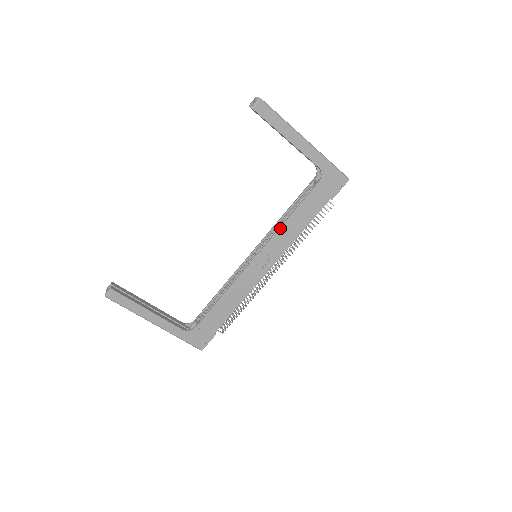
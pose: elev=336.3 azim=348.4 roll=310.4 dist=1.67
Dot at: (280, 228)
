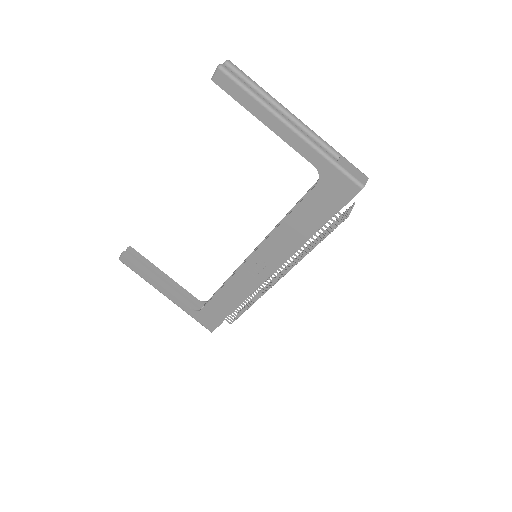
Dot at: (272, 233)
